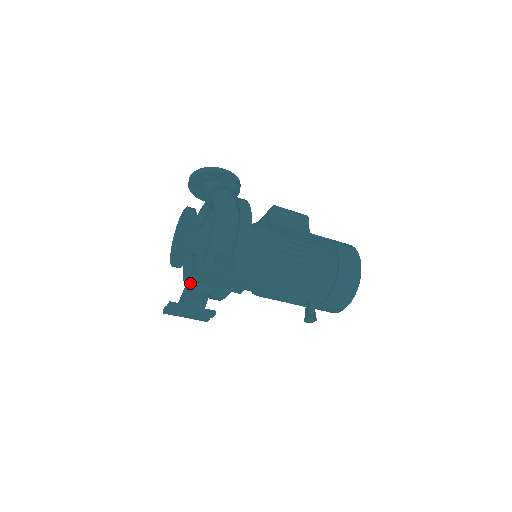
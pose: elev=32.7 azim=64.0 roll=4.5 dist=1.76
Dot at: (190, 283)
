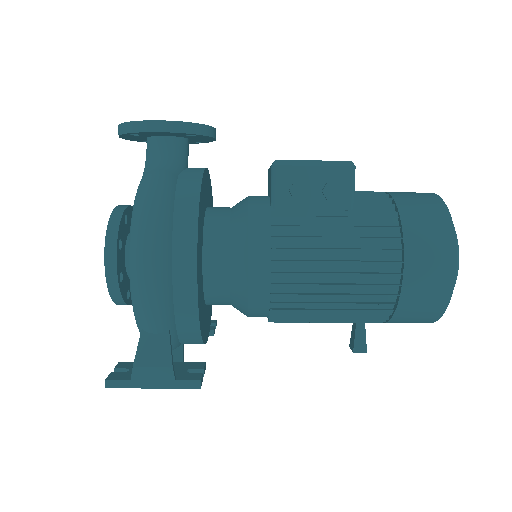
Dot at: occluded
